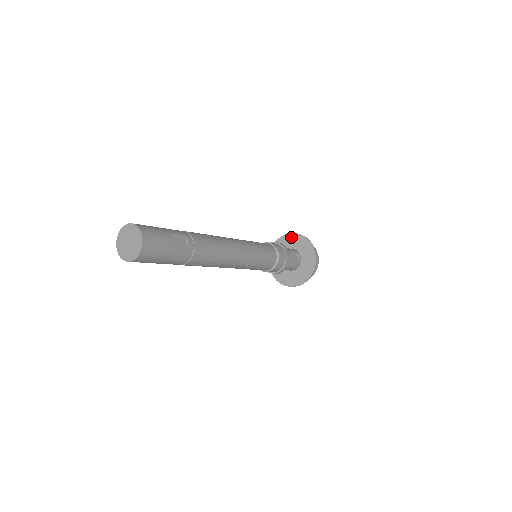
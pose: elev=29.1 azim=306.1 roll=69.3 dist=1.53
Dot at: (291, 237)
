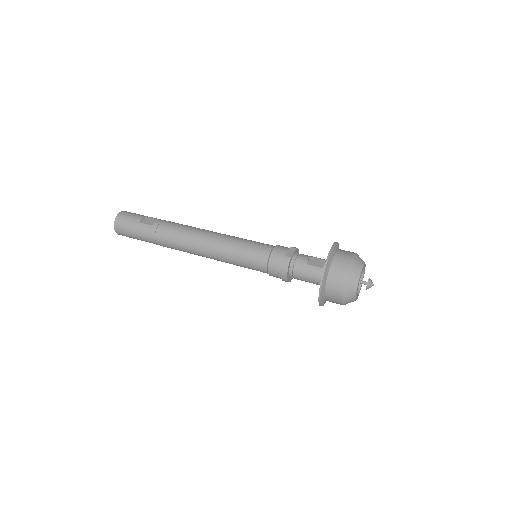
Dot at: occluded
